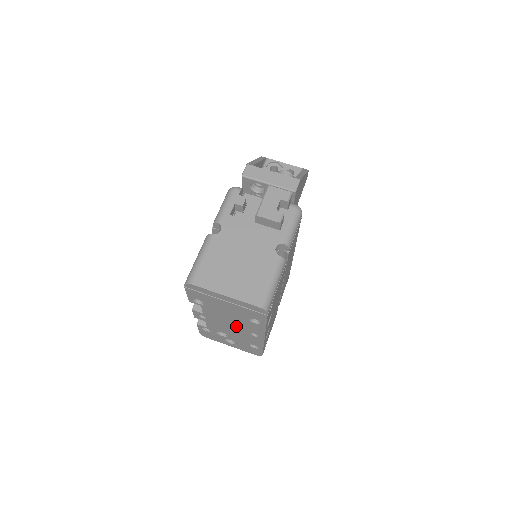
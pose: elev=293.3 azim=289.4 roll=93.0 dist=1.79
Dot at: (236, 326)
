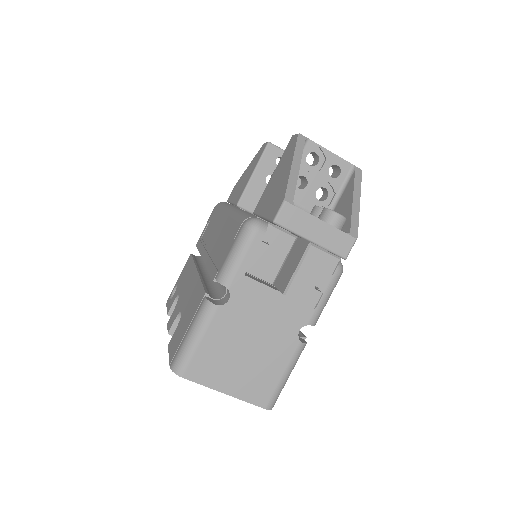
Dot at: occluded
